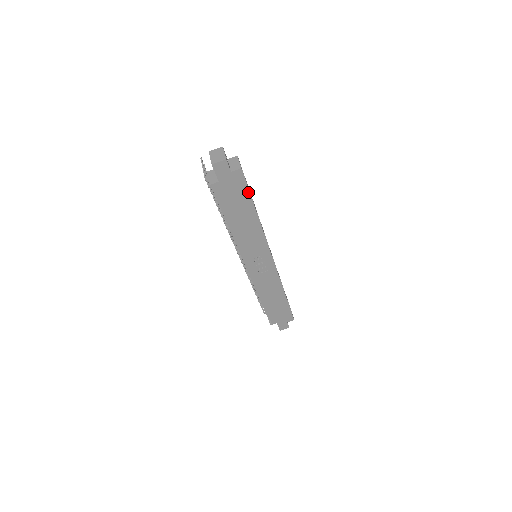
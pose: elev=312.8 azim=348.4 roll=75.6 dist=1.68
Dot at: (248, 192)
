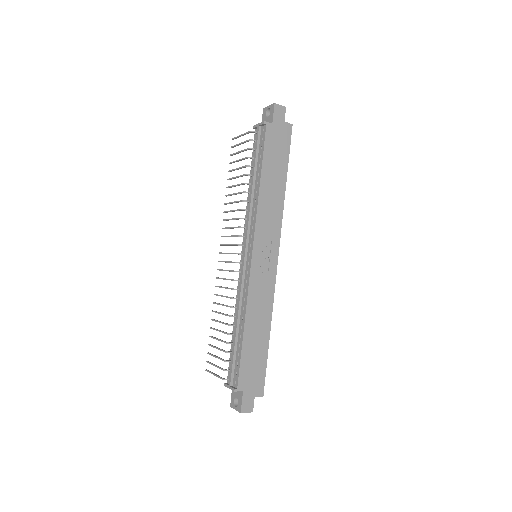
Dot at: (288, 153)
